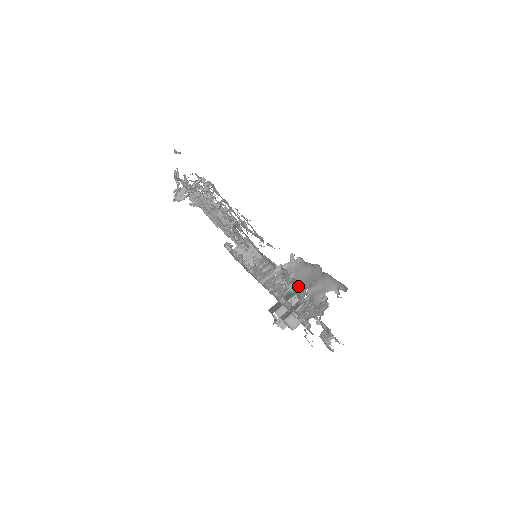
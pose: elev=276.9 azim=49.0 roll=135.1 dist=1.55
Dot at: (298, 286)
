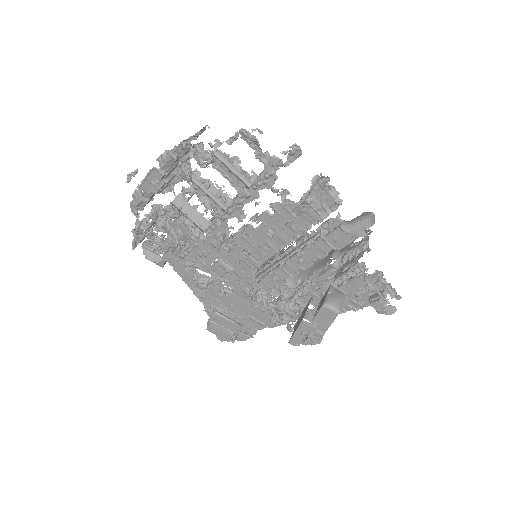
Dot at: (335, 200)
